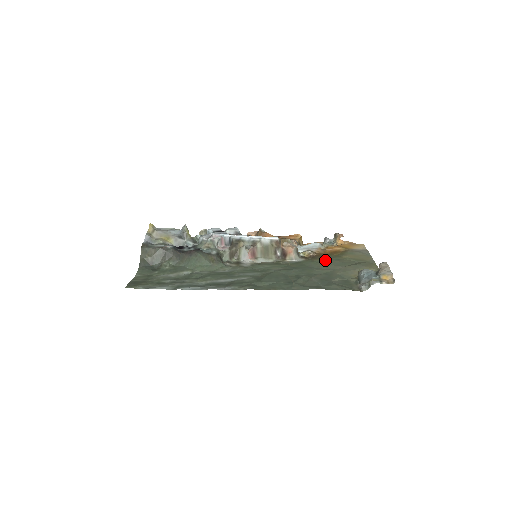
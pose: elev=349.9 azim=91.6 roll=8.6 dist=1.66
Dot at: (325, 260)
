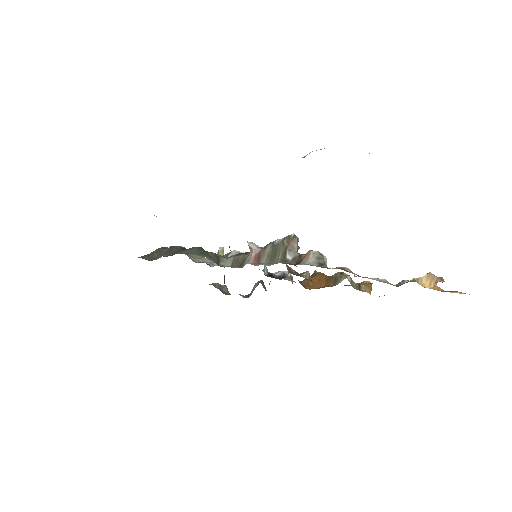
Dot at: occluded
